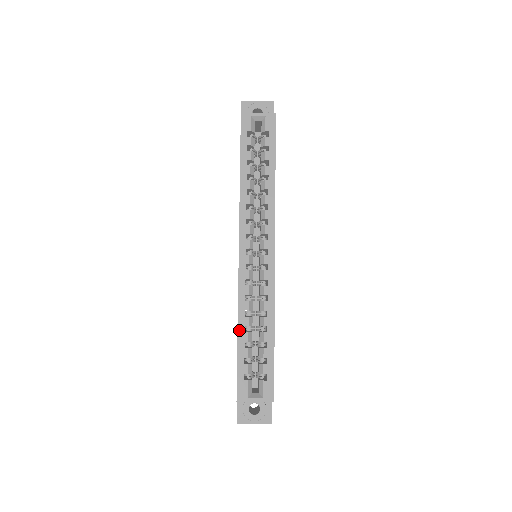
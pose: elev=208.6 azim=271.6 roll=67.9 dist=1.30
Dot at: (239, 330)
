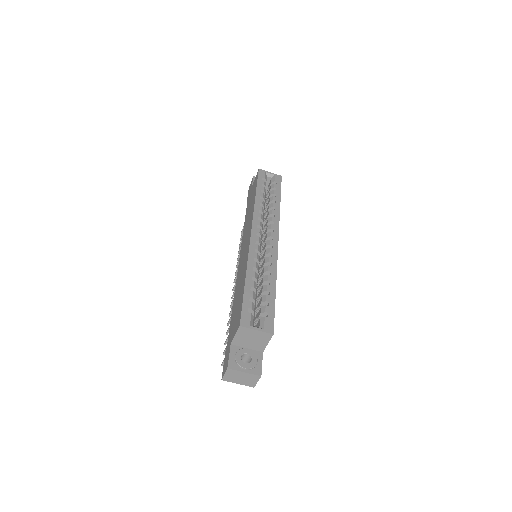
Dot at: (247, 277)
